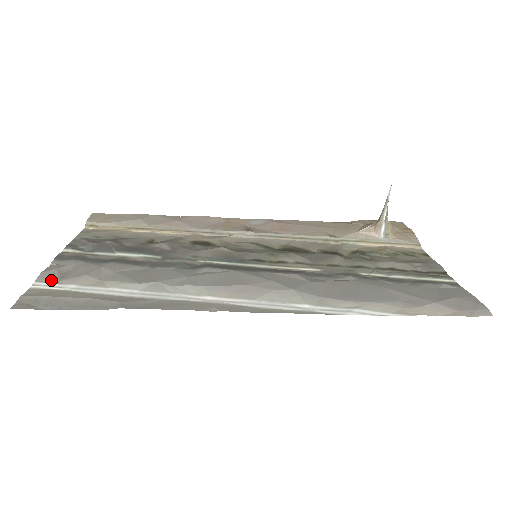
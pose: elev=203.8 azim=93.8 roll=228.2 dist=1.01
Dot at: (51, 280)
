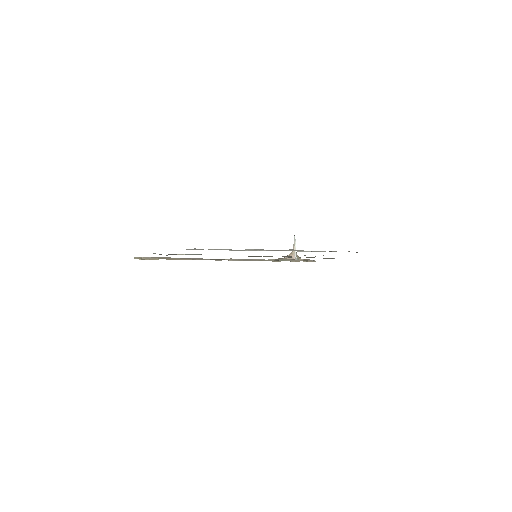
Dot at: occluded
